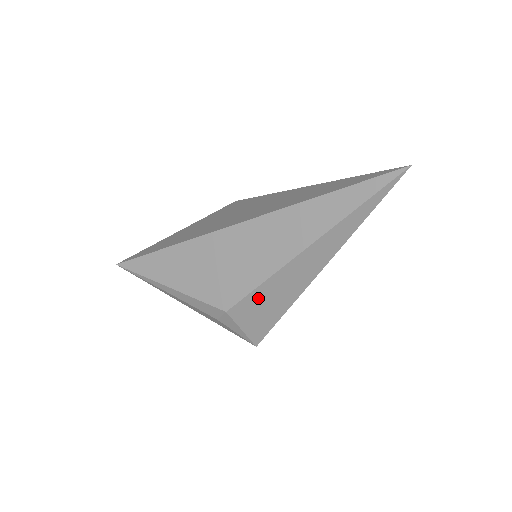
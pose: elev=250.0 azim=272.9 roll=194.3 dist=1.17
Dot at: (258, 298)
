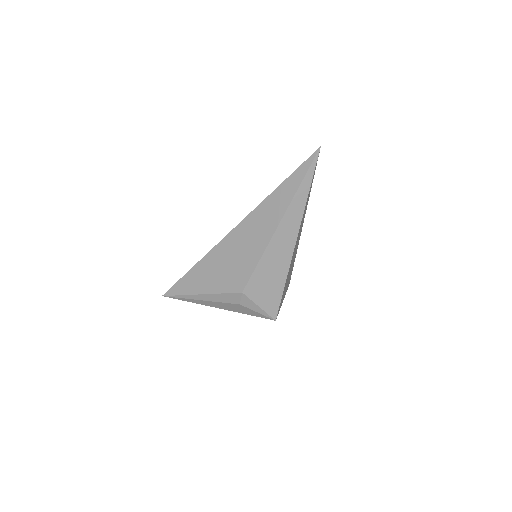
Dot at: (261, 275)
